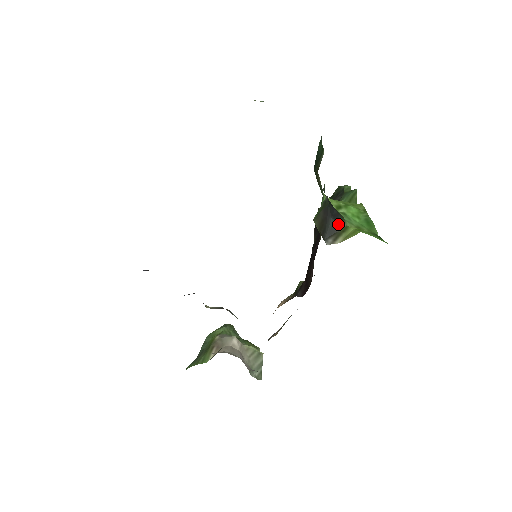
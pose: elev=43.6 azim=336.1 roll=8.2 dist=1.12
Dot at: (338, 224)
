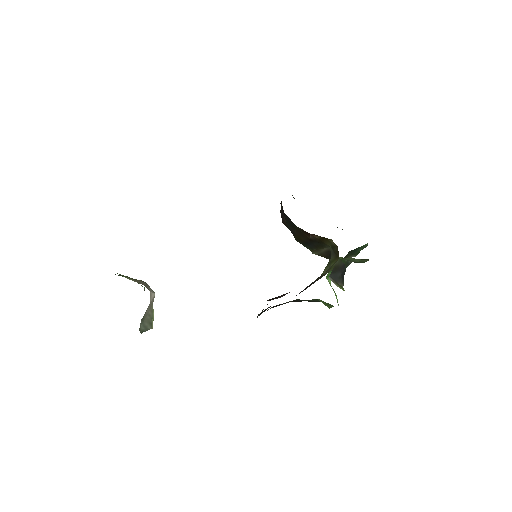
Dot at: (341, 281)
